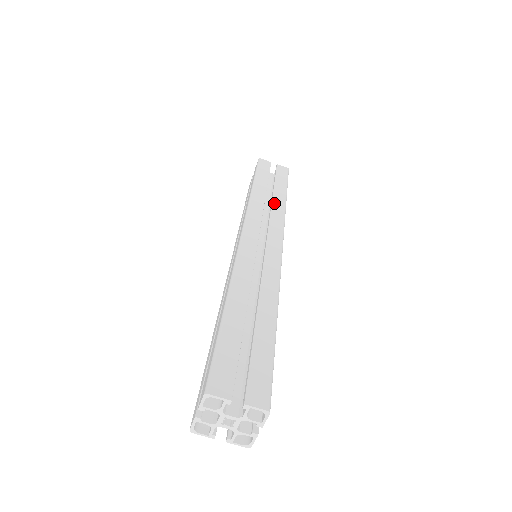
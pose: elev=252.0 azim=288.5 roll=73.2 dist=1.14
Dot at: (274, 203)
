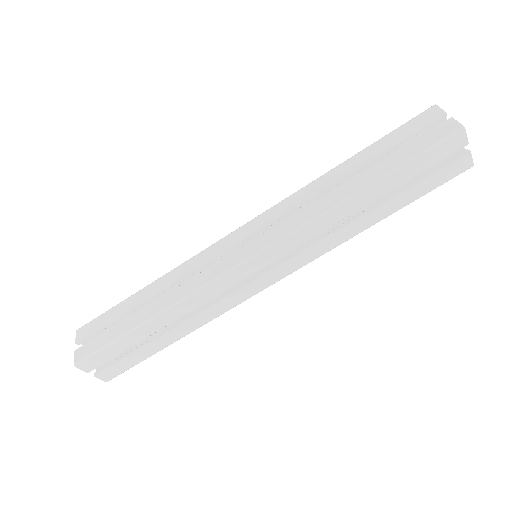
Dot at: (346, 229)
